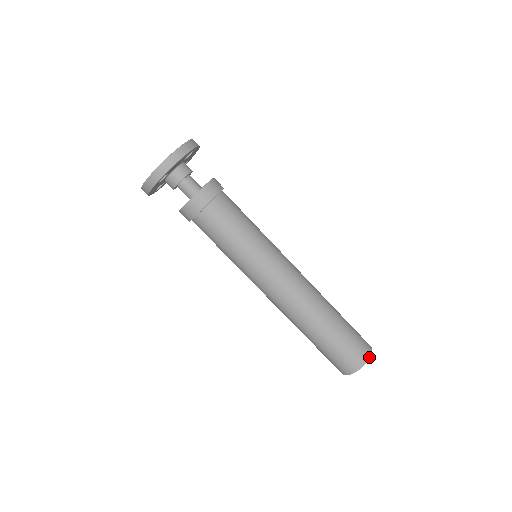
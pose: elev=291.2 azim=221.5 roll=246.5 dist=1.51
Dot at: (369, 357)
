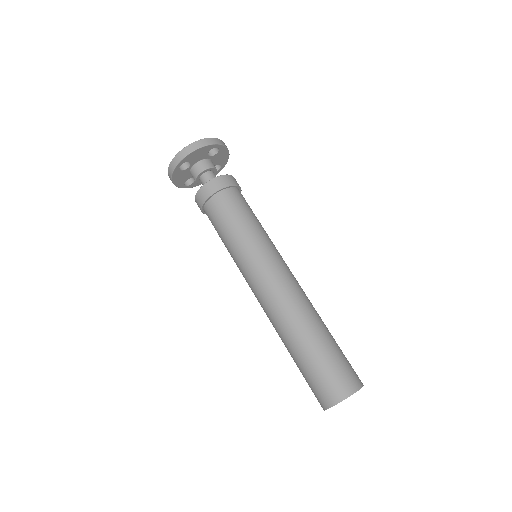
Dot at: (353, 392)
